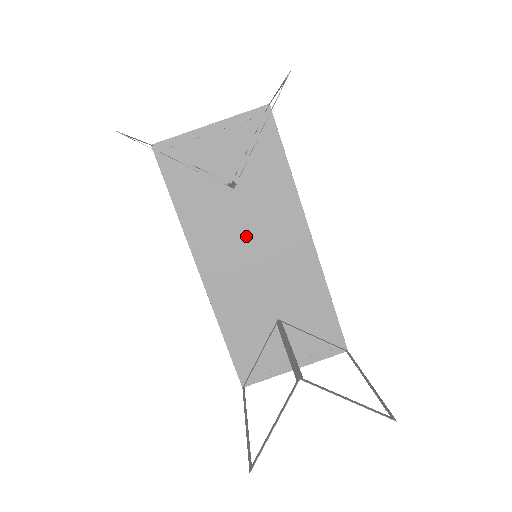
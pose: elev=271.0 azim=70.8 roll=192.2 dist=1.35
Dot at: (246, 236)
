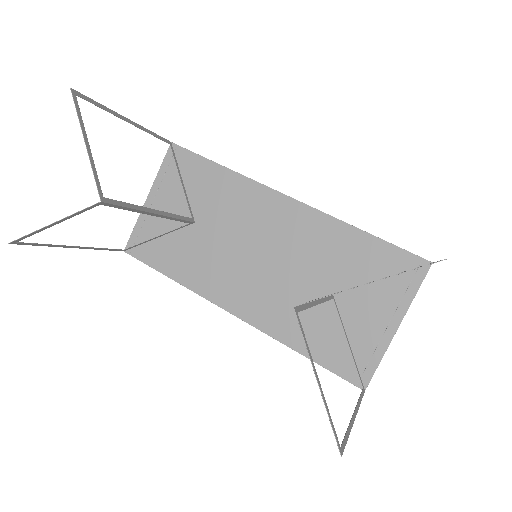
Dot at: (240, 249)
